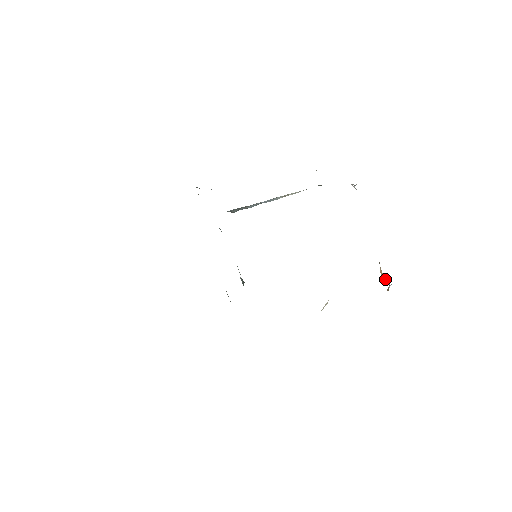
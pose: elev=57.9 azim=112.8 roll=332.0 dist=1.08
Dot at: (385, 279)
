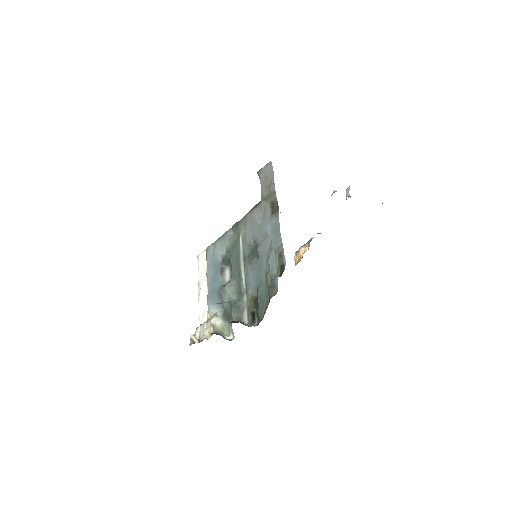
Dot at: (300, 255)
